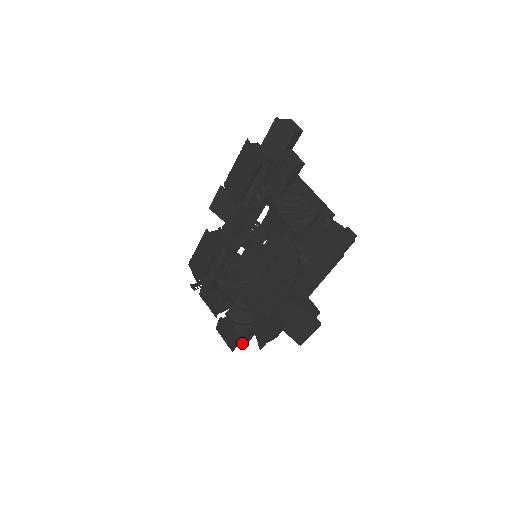
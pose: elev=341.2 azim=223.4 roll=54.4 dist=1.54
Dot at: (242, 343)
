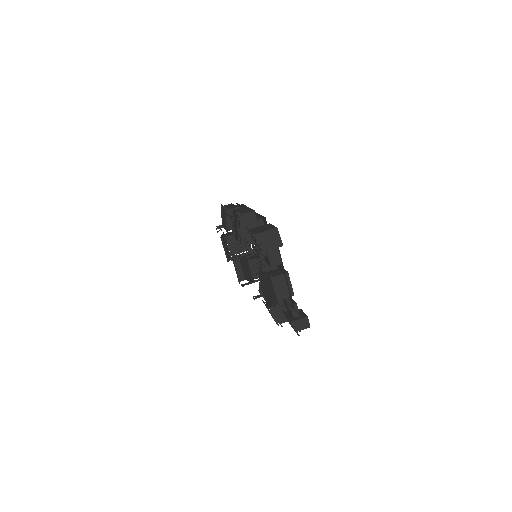
Dot at: occluded
